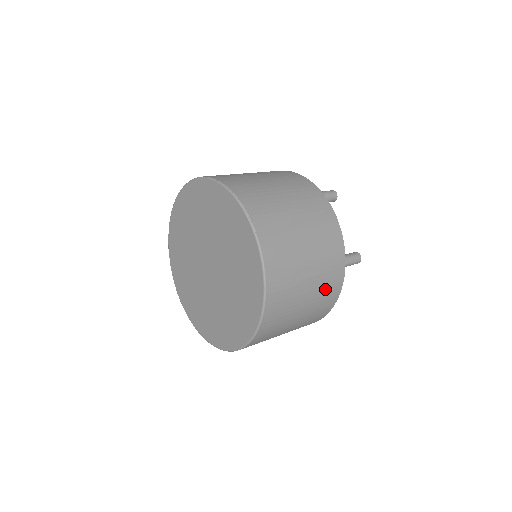
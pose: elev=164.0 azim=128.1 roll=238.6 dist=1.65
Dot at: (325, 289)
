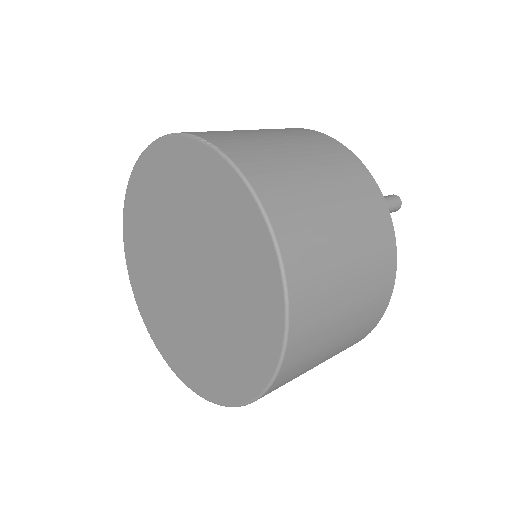
Dot at: (368, 226)
